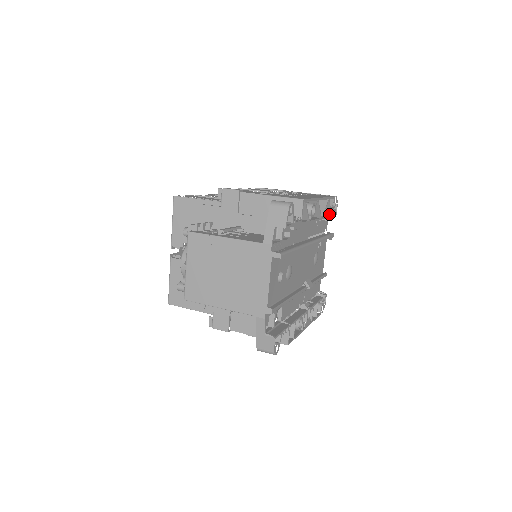
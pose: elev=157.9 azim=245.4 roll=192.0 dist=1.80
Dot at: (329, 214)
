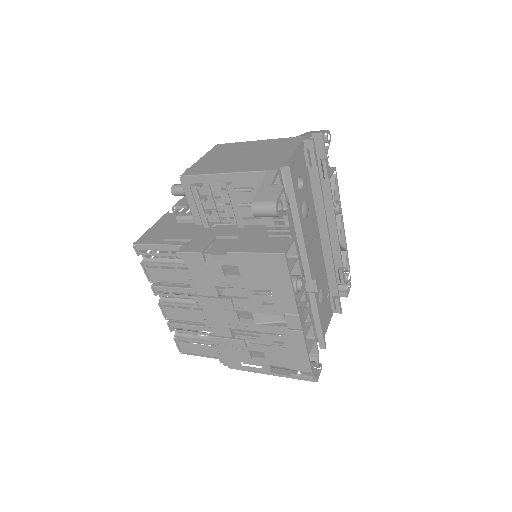
Dot at: occluded
